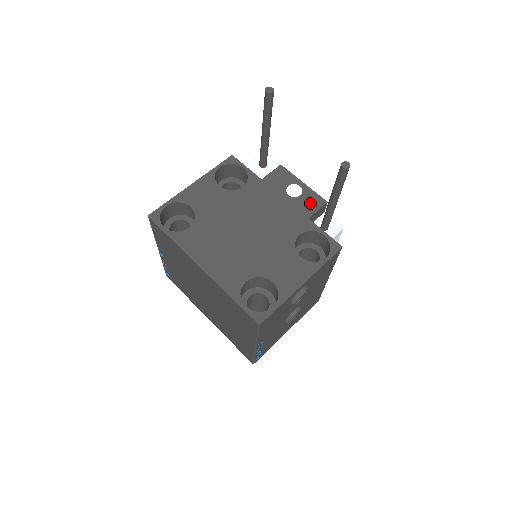
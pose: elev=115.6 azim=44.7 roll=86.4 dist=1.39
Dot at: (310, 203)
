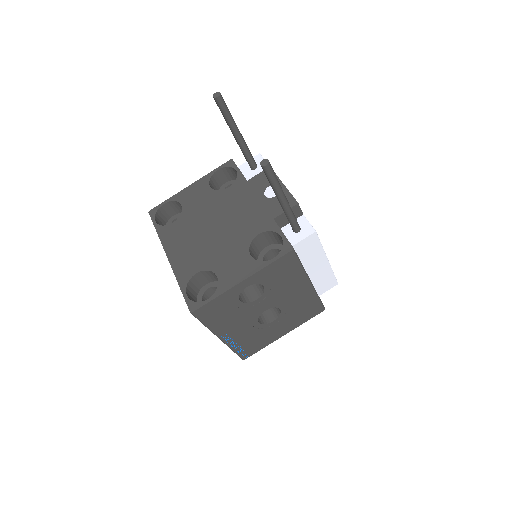
Dot at: occluded
